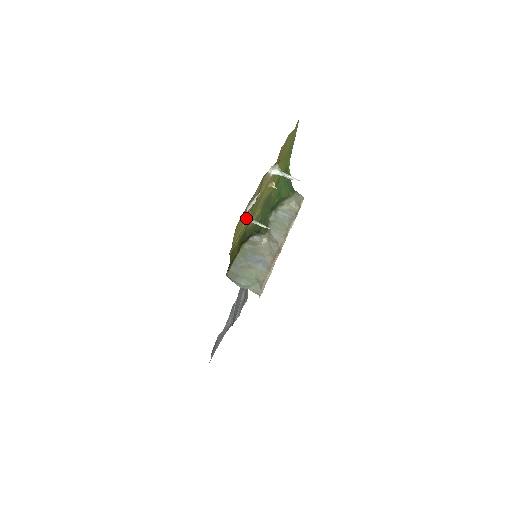
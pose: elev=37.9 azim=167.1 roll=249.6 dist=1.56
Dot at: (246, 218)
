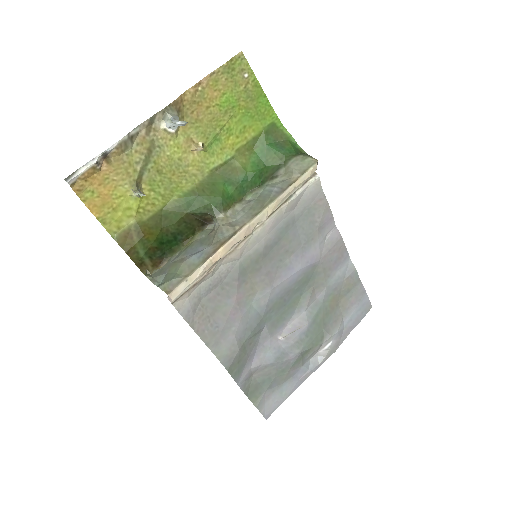
Dot at: (126, 190)
